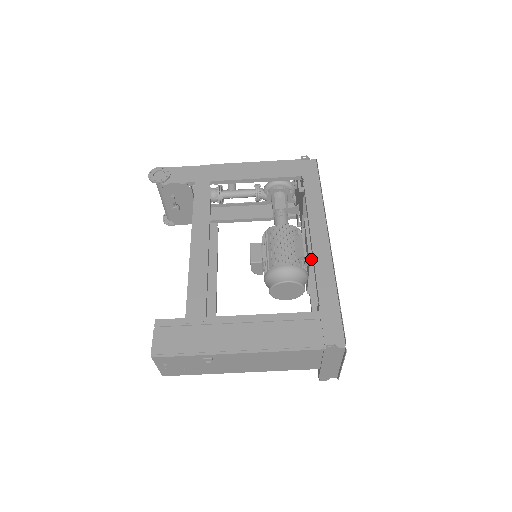
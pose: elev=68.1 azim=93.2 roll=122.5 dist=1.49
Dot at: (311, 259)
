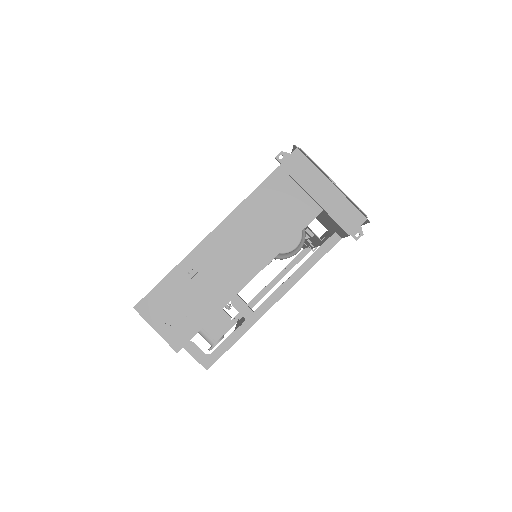
Dot at: occluded
